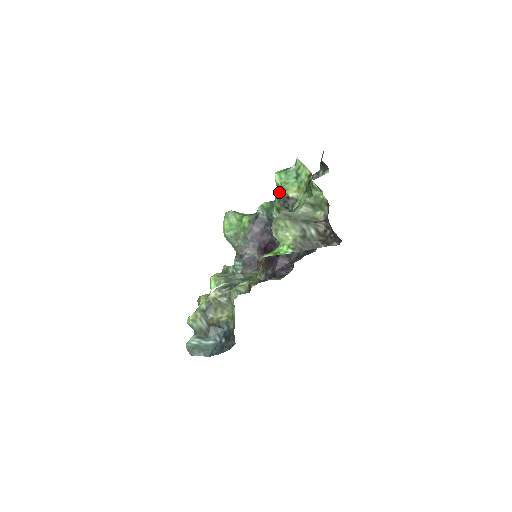
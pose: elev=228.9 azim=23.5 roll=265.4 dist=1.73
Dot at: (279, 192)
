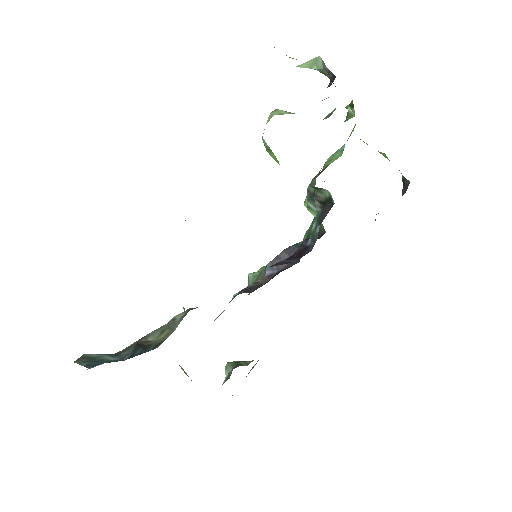
Dot at: occluded
